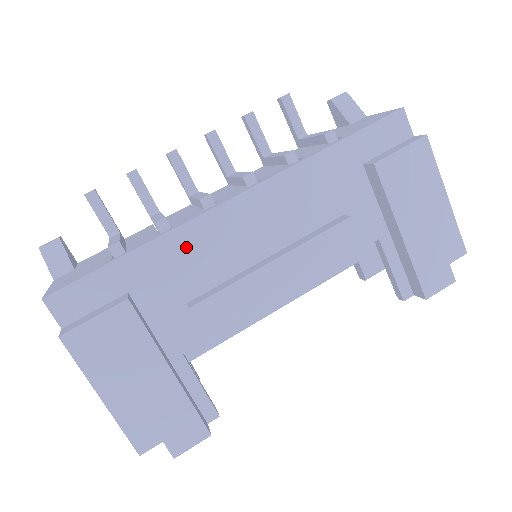
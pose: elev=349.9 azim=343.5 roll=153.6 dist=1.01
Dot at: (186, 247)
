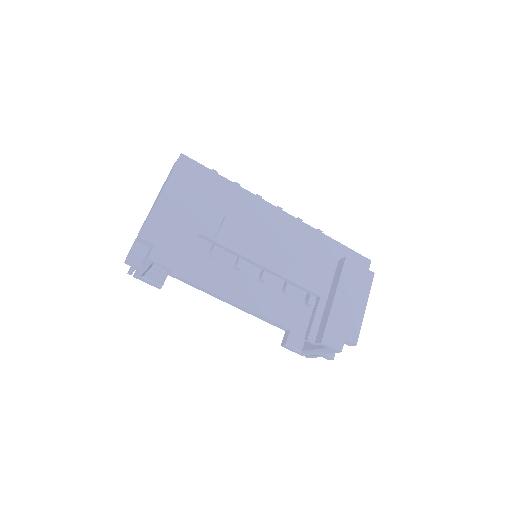
Dot at: (247, 202)
